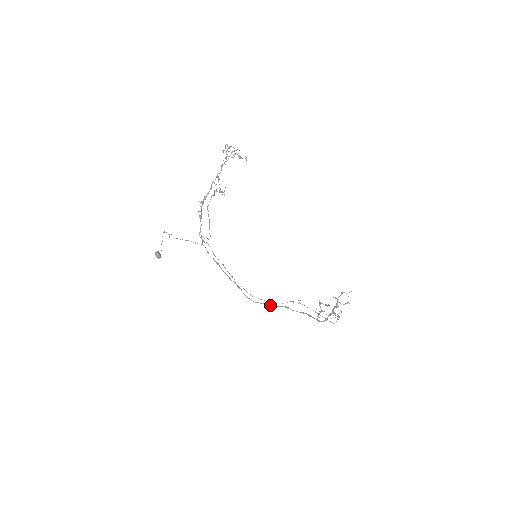
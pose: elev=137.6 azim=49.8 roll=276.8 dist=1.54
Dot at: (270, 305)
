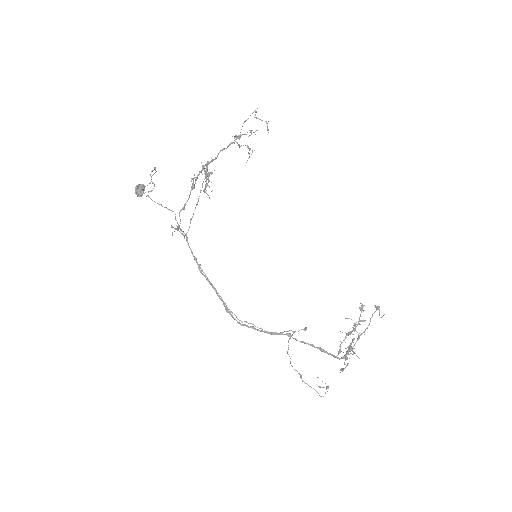
Dot at: (264, 331)
